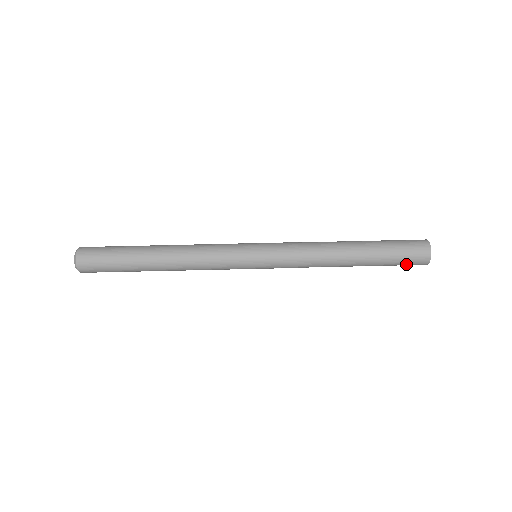
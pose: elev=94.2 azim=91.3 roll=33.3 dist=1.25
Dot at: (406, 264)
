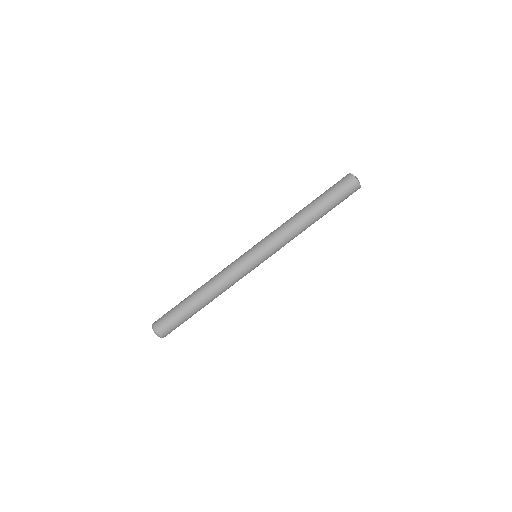
Dot at: (347, 197)
